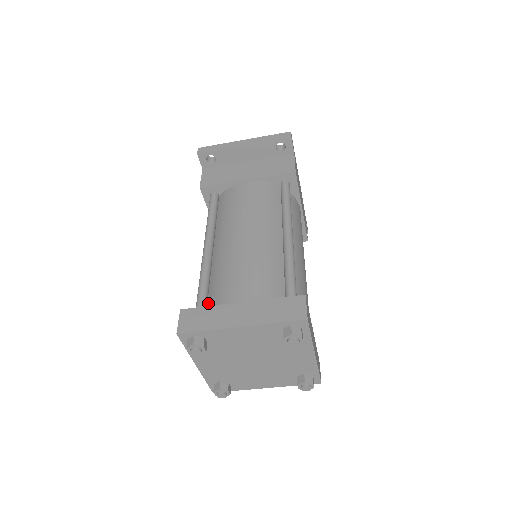
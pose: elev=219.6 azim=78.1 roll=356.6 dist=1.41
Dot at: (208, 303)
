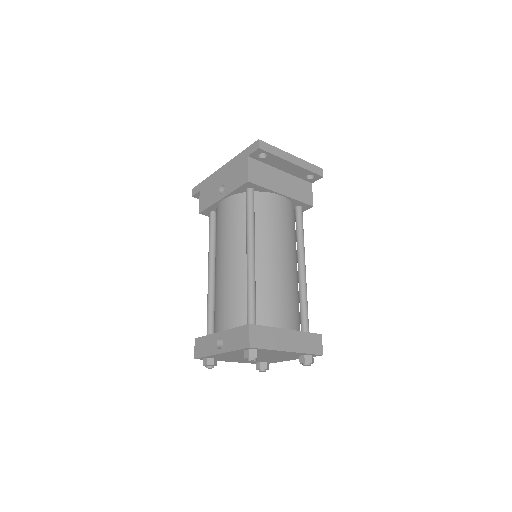
Dot at: occluded
